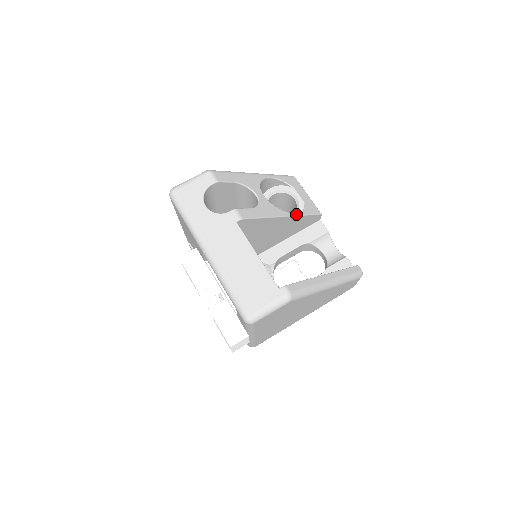
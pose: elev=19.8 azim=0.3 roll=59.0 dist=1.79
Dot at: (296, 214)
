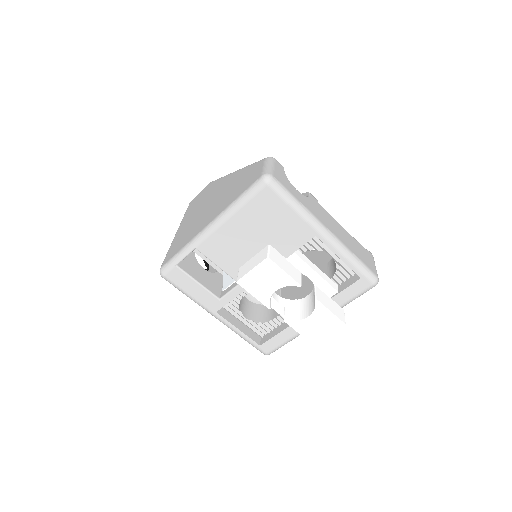
Dot at: occluded
